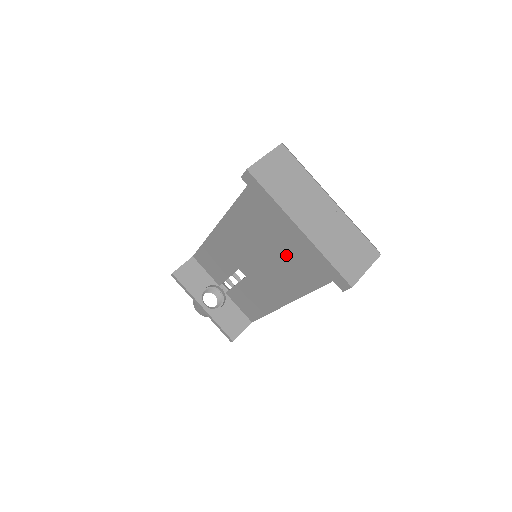
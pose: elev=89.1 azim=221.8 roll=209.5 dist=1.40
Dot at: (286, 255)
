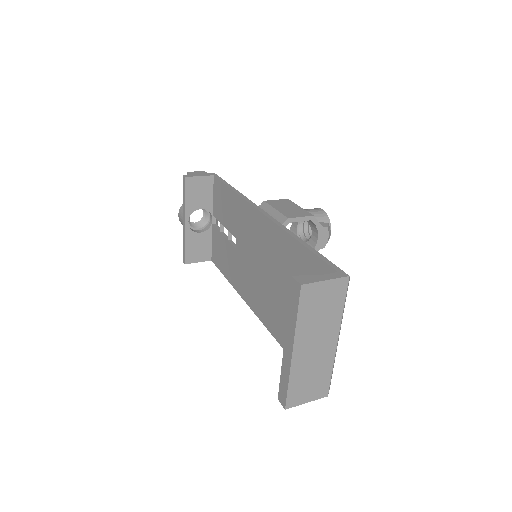
Dot at: (274, 296)
